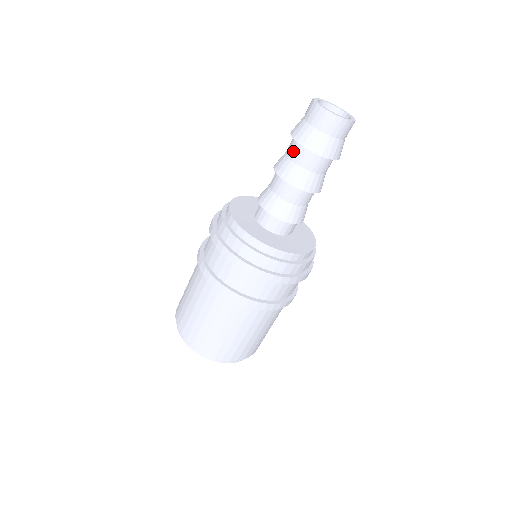
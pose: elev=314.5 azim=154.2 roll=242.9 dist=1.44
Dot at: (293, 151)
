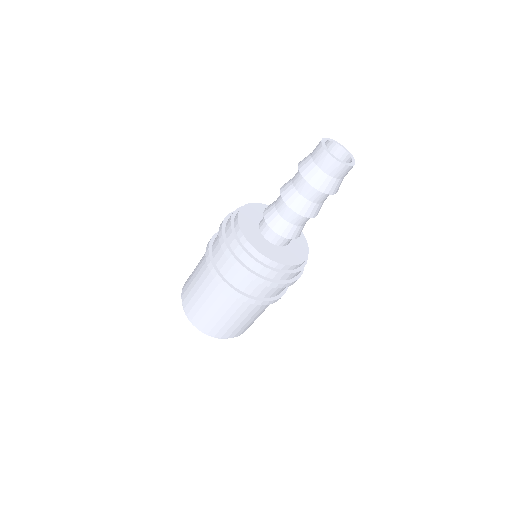
Dot at: (296, 176)
